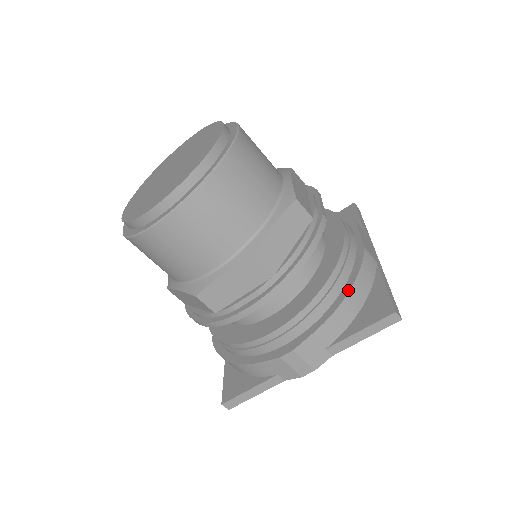
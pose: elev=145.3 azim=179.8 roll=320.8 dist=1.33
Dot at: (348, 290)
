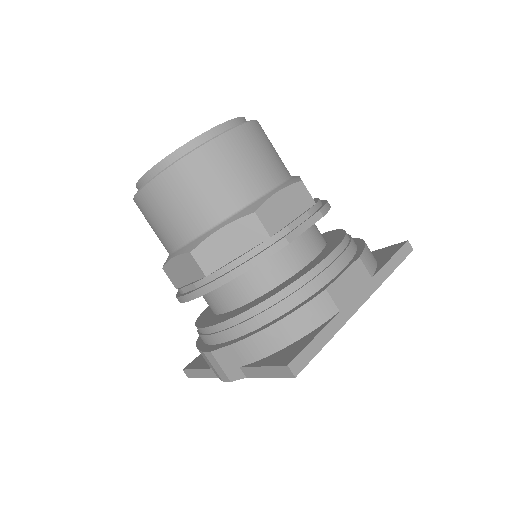
Dot at: (274, 322)
